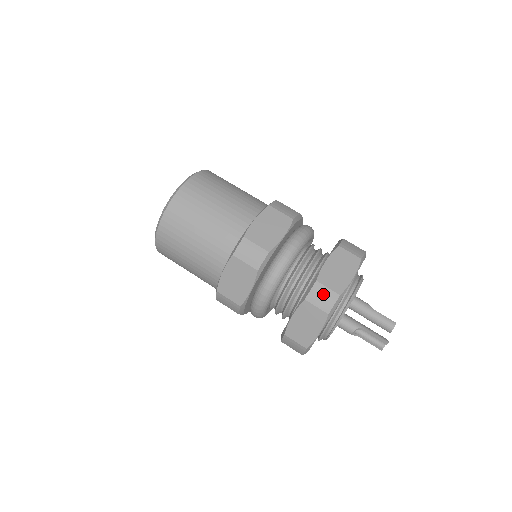
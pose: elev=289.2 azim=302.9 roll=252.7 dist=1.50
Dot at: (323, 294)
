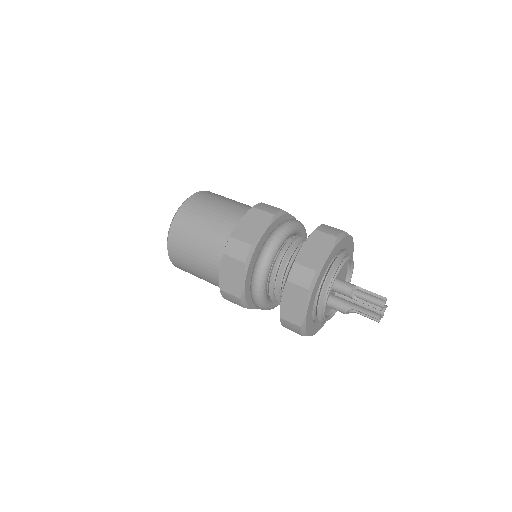
Dot at: (330, 228)
